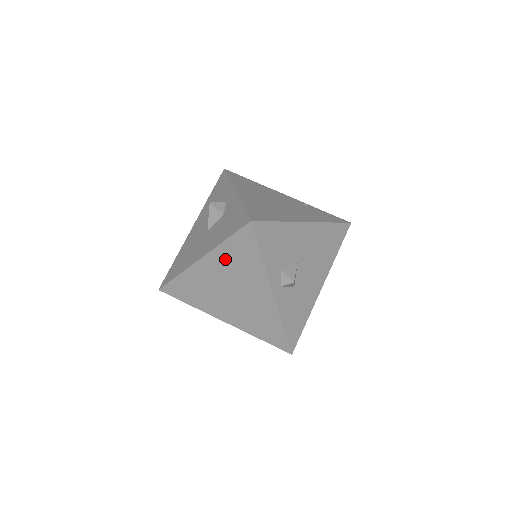
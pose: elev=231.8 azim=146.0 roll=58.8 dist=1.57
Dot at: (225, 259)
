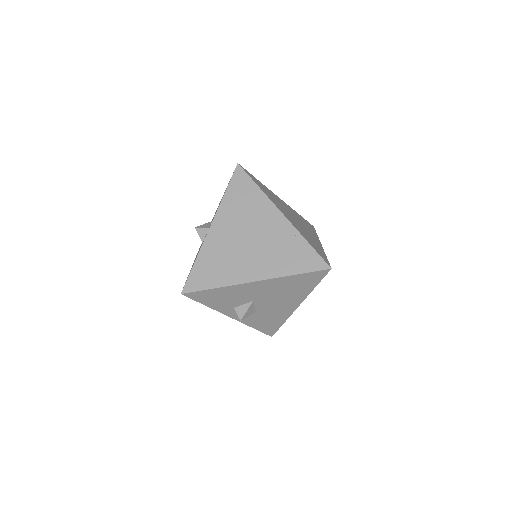
Dot at: occluded
